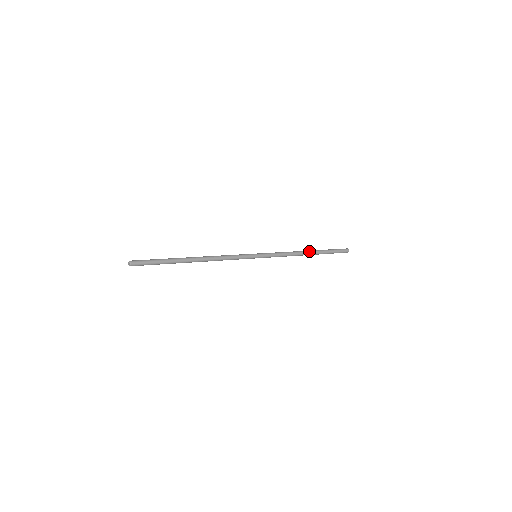
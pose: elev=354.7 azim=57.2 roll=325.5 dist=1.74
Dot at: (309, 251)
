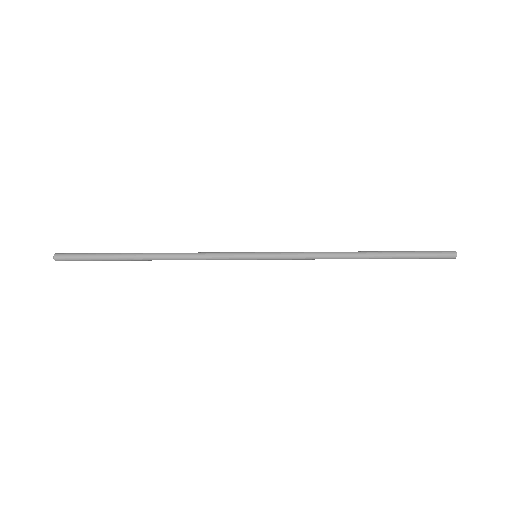
Dot at: (362, 252)
